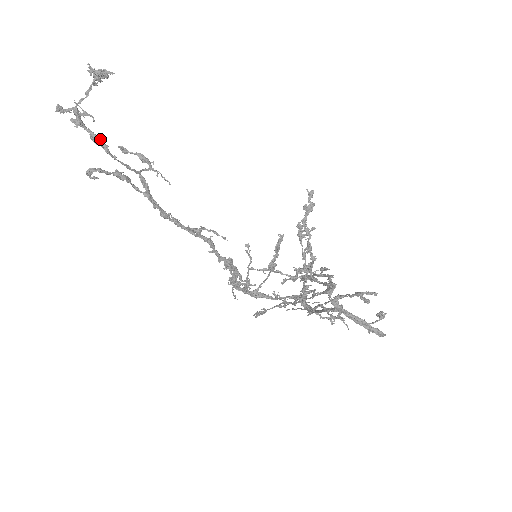
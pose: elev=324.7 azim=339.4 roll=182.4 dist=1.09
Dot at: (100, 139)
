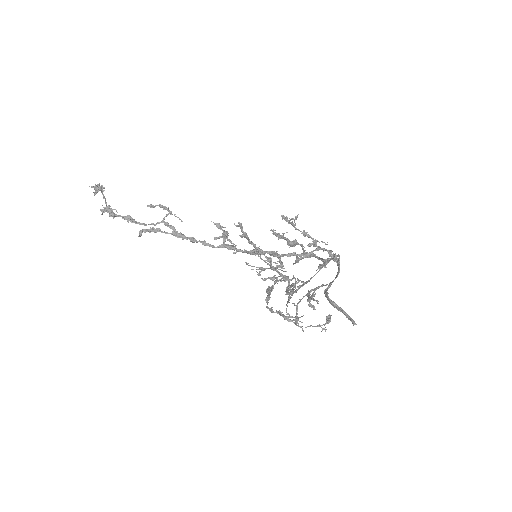
Dot at: (128, 218)
